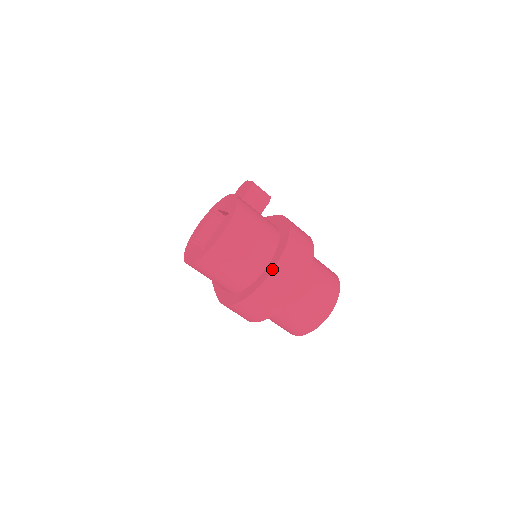
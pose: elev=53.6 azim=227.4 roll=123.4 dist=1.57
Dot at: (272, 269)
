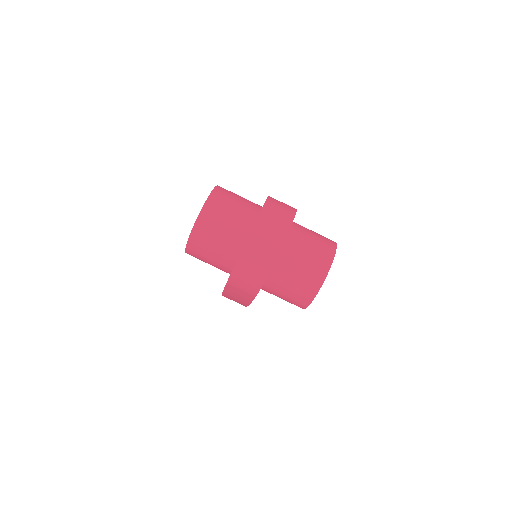
Dot at: (258, 215)
